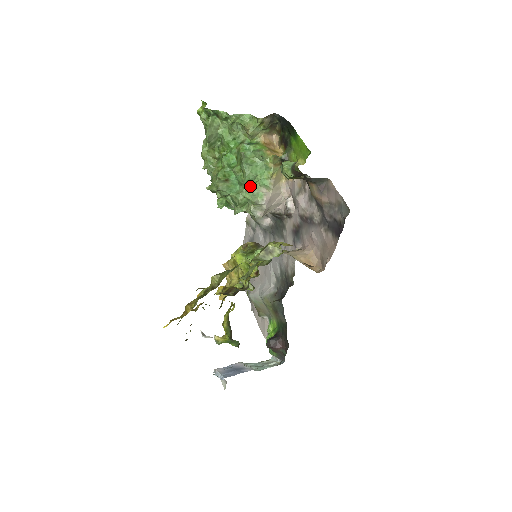
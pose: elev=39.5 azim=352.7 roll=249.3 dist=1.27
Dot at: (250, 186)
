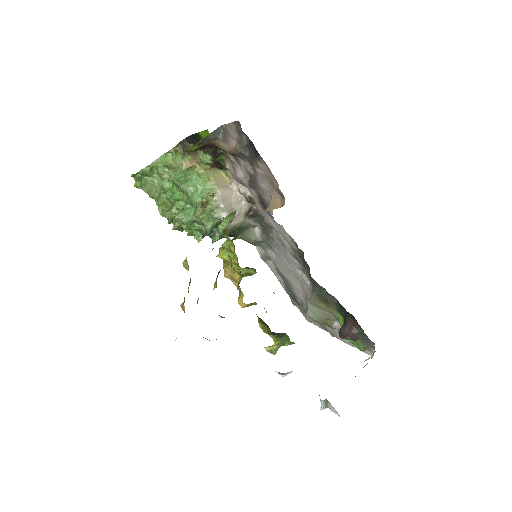
Dot at: (198, 199)
